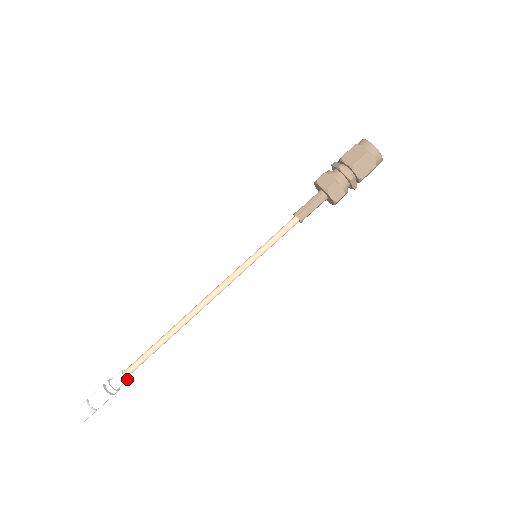
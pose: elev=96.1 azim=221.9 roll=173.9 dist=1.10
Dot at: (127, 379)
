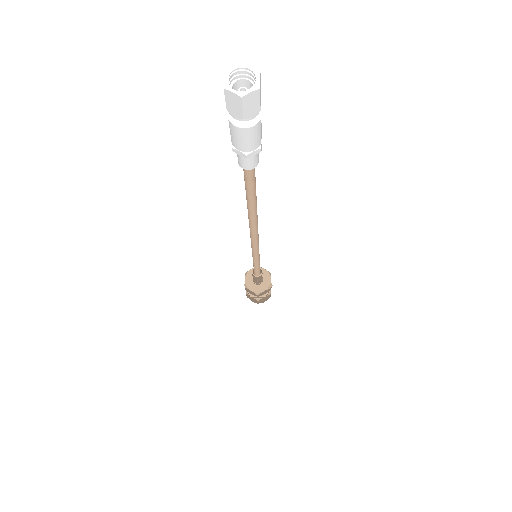
Dot at: occluded
